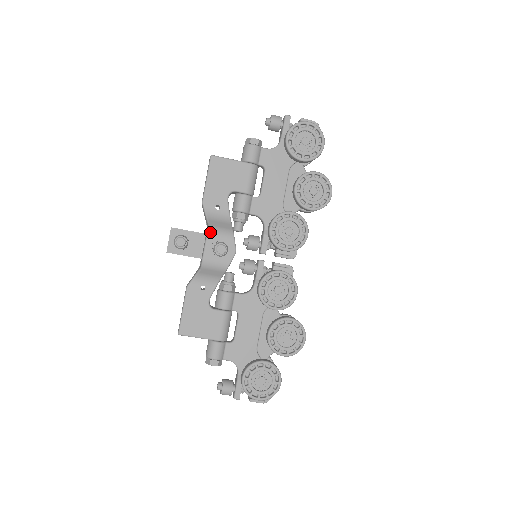
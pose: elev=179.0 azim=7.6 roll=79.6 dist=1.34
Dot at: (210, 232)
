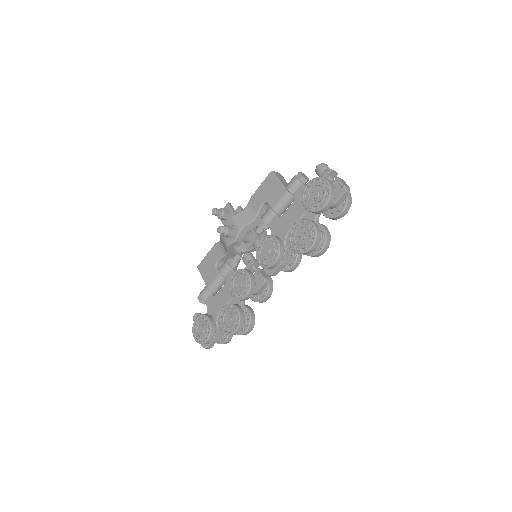
Dot at: (233, 218)
